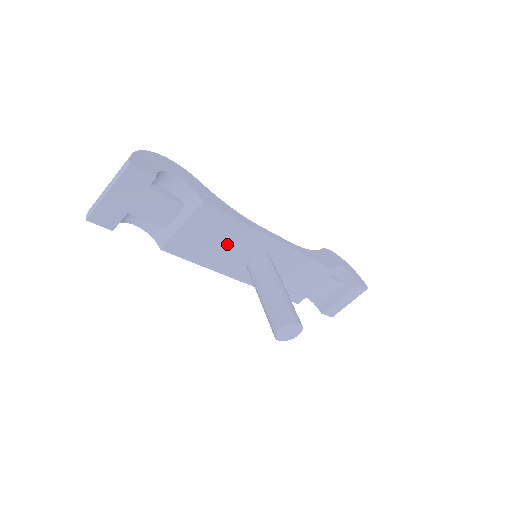
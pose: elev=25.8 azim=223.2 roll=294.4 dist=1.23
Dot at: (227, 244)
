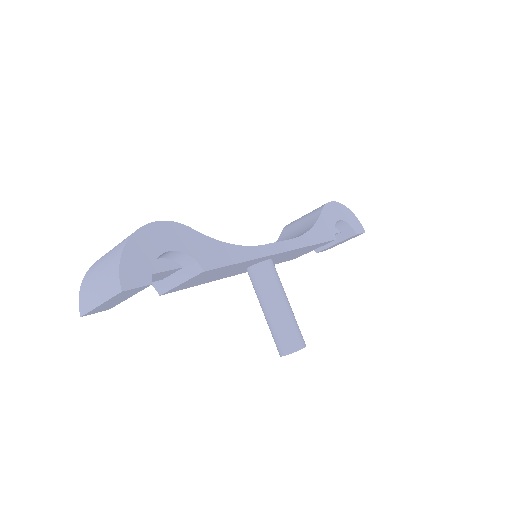
Dot at: (228, 271)
